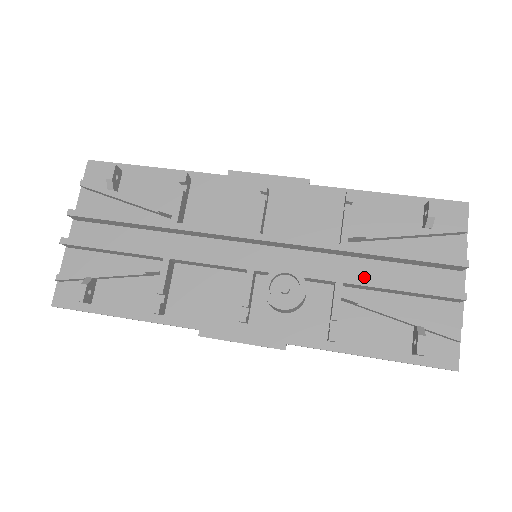
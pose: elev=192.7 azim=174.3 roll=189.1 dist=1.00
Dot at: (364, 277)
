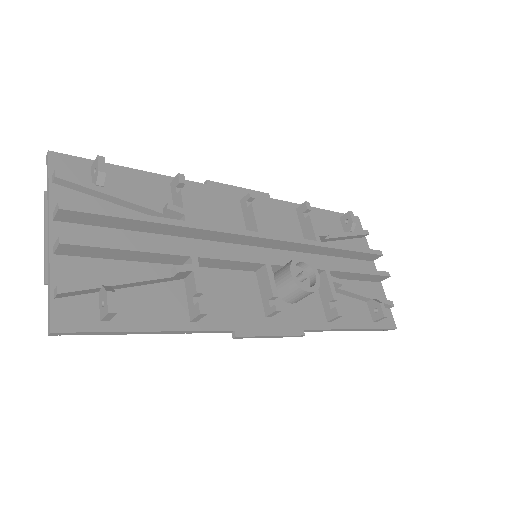
Dot at: occluded
